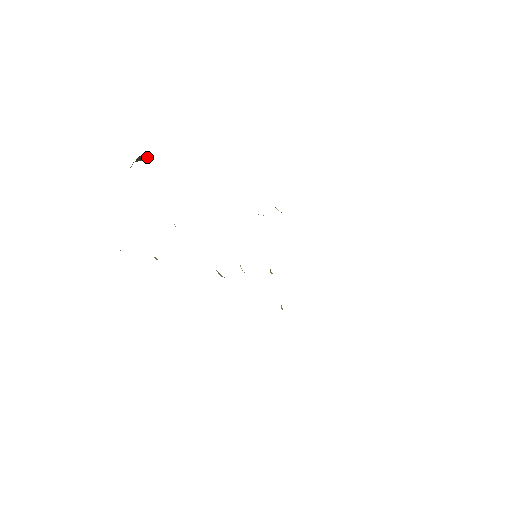
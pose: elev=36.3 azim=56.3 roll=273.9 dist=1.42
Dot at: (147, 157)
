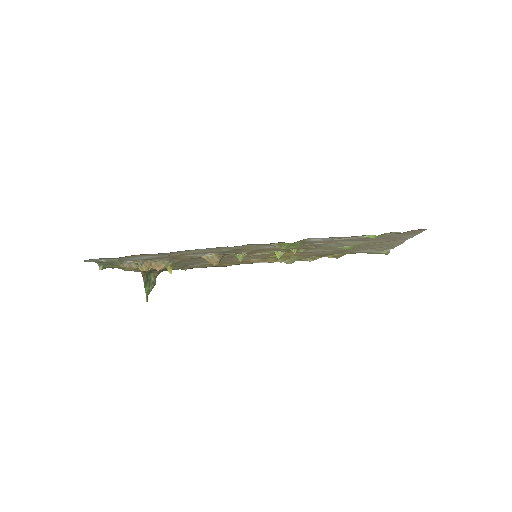
Dot at: (154, 284)
